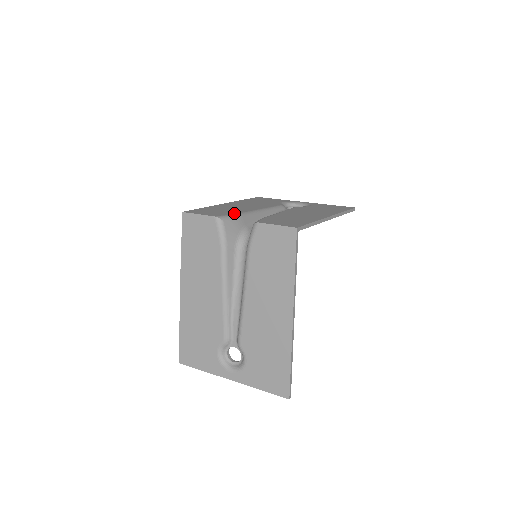
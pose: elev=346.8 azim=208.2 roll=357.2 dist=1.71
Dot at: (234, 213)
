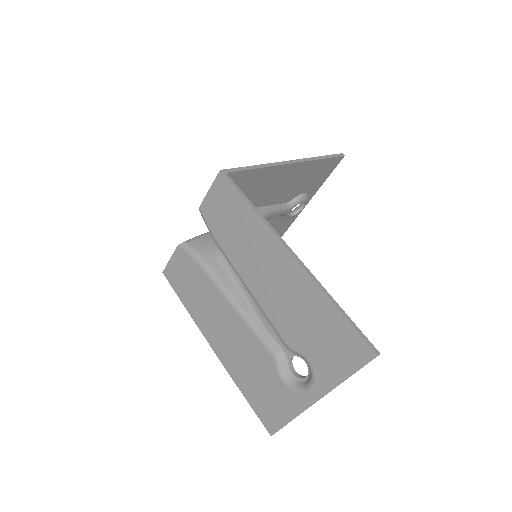
Dot at: occluded
